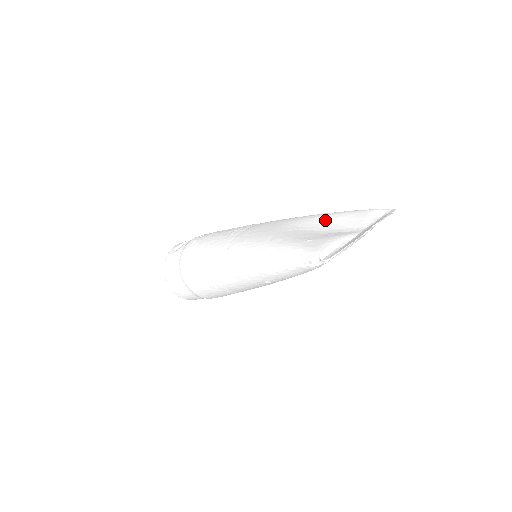
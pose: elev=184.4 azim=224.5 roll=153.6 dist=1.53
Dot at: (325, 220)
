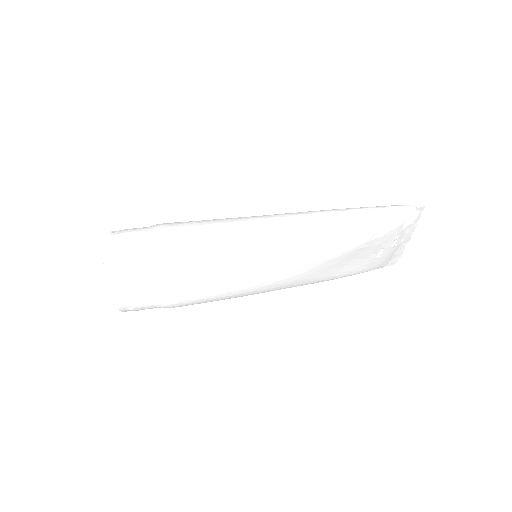
Dot at: occluded
